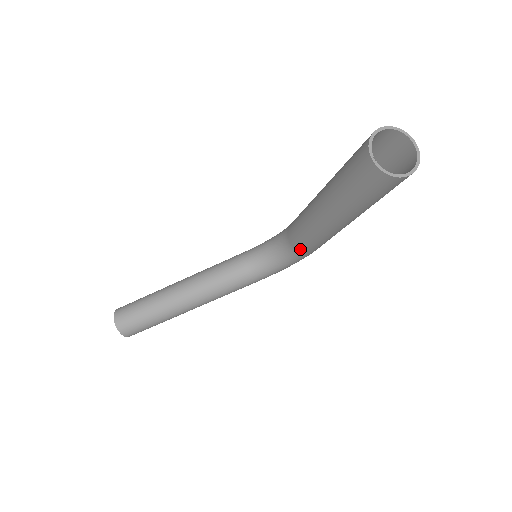
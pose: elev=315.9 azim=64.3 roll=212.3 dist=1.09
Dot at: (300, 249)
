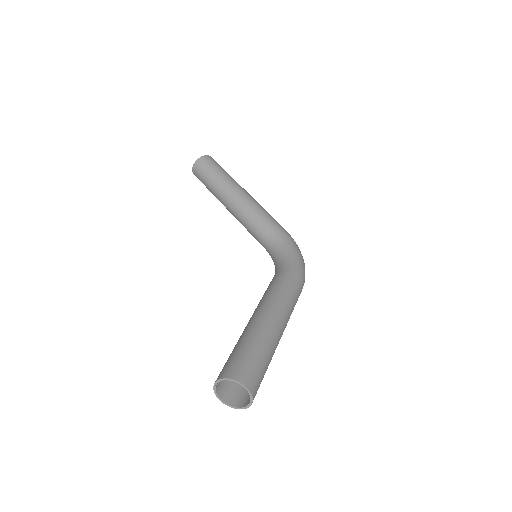
Dot at: occluded
